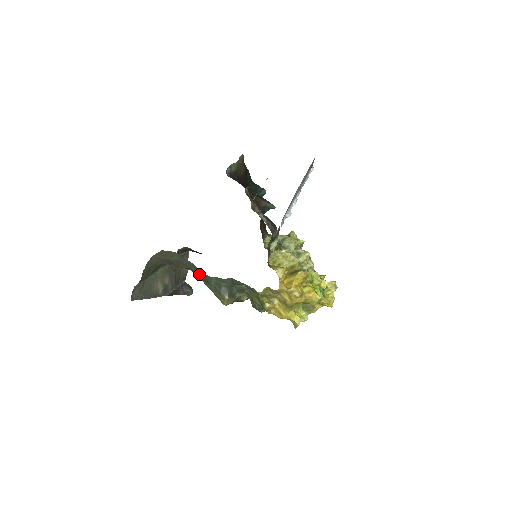
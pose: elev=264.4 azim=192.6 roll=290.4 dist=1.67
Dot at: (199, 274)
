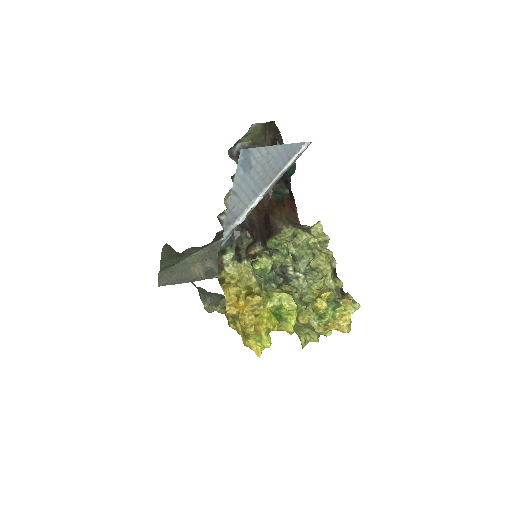
Dot at: occluded
